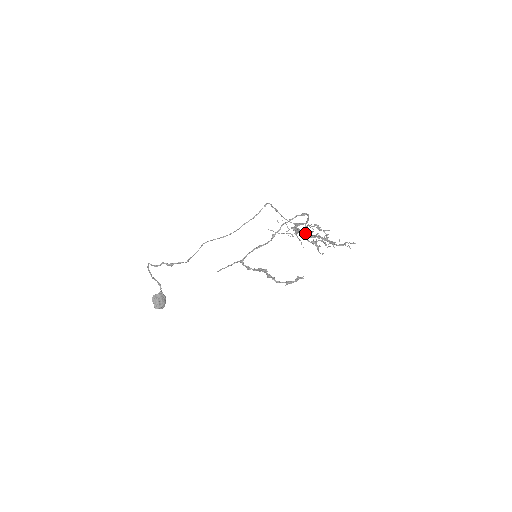
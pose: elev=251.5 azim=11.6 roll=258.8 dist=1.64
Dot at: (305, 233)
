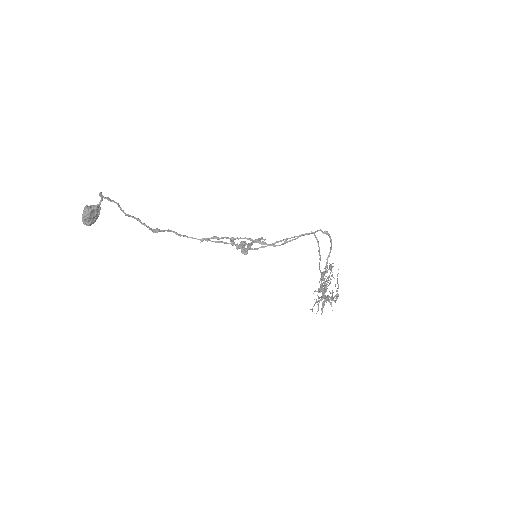
Dot at: occluded
